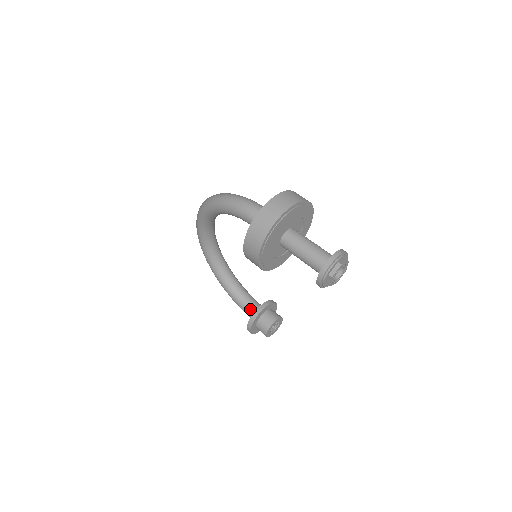
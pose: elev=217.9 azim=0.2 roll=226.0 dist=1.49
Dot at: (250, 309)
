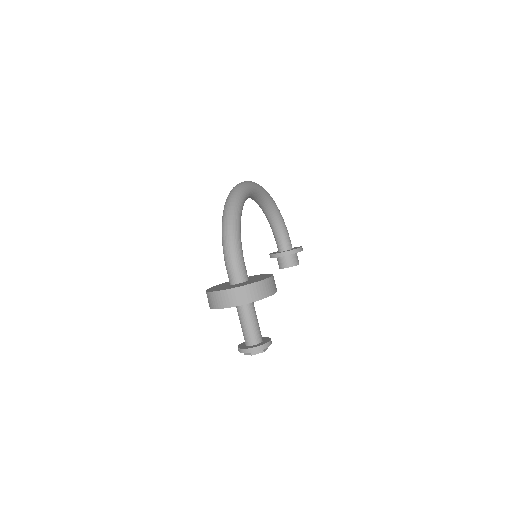
Dot at: (278, 244)
